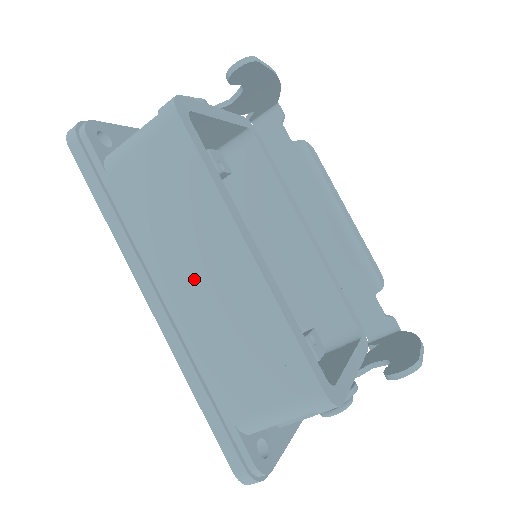
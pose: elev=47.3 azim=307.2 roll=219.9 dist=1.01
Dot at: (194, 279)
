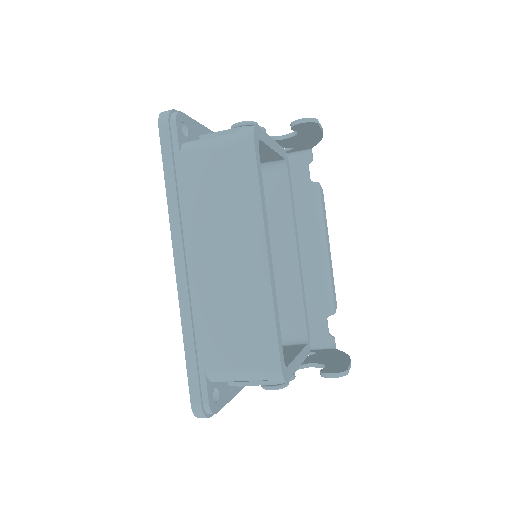
Dot at: (217, 258)
